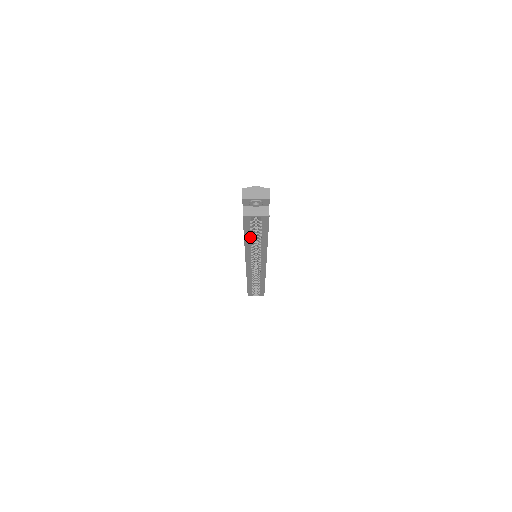
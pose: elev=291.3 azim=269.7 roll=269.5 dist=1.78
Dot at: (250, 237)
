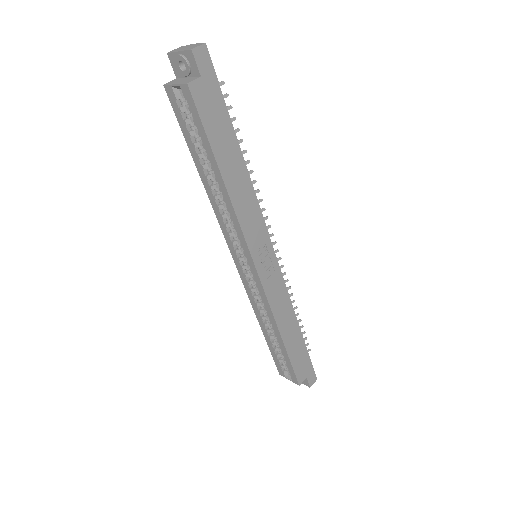
Dot at: (199, 160)
